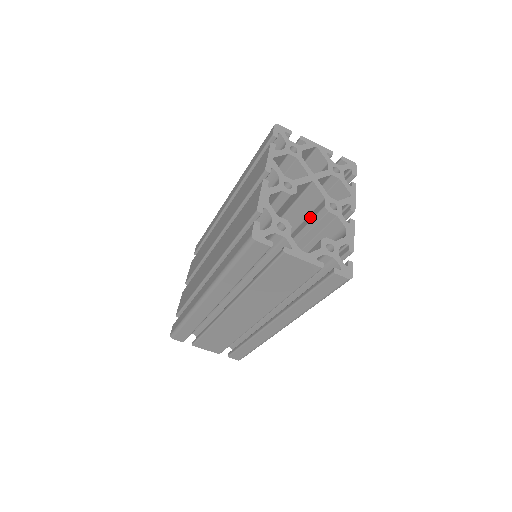
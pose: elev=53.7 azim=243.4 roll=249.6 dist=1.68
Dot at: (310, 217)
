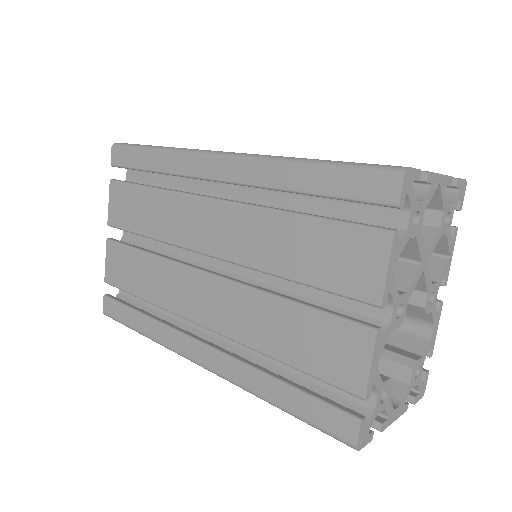
Dot at: occluded
